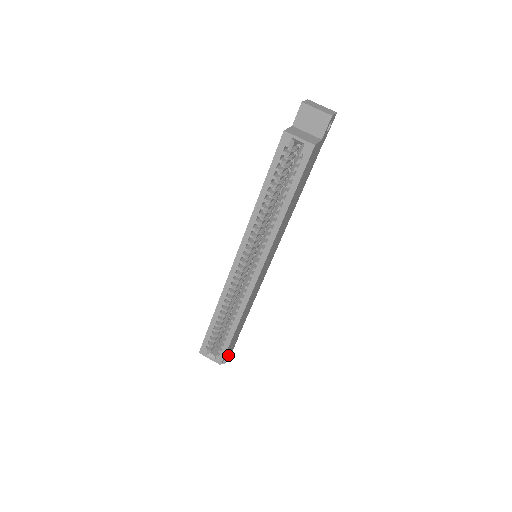
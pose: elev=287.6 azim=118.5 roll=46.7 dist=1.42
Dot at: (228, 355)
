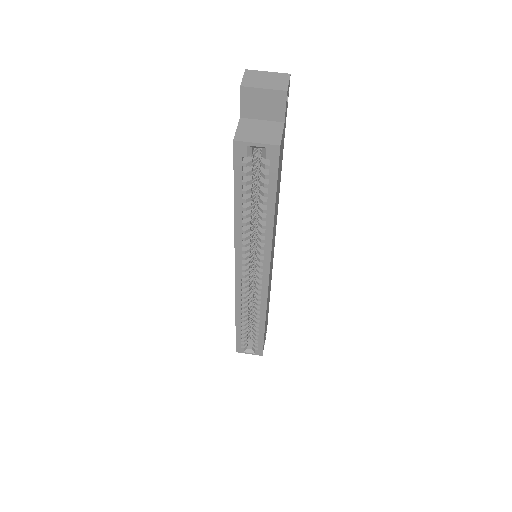
Dot at: (265, 337)
